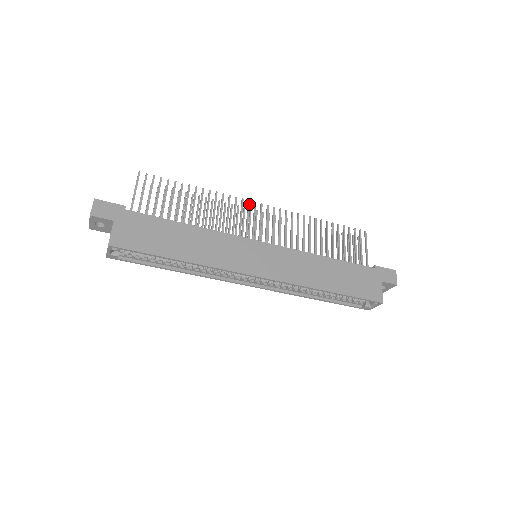
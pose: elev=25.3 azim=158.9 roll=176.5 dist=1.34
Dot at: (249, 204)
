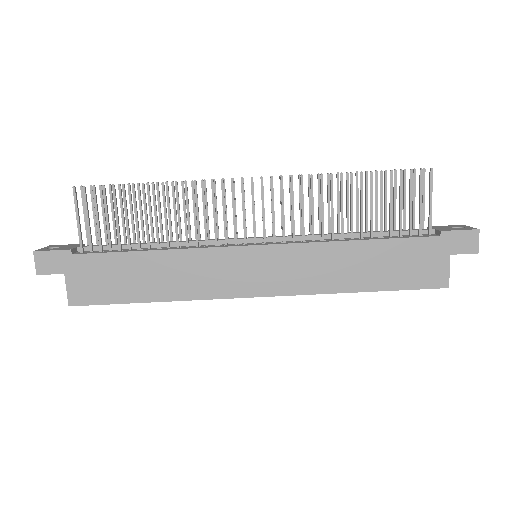
Dot at: (232, 185)
